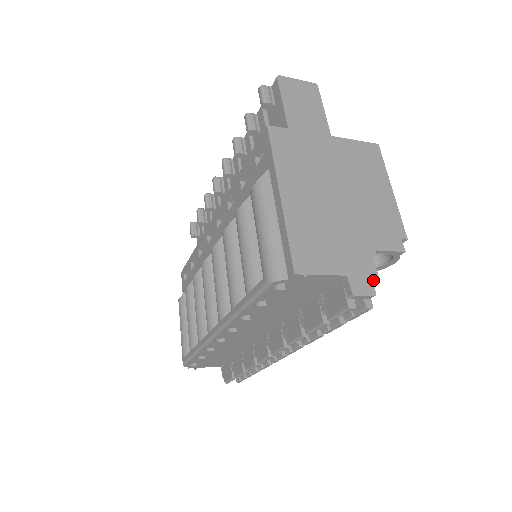
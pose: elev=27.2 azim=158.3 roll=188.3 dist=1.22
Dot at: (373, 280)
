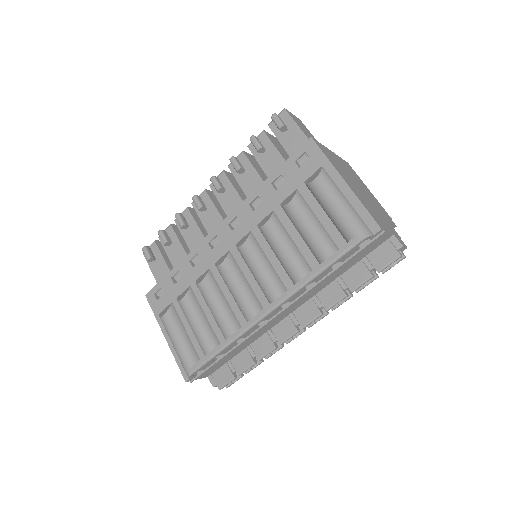
Dot at: occluded
